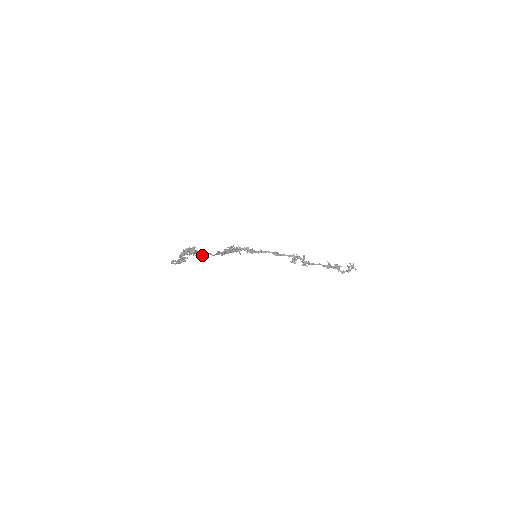
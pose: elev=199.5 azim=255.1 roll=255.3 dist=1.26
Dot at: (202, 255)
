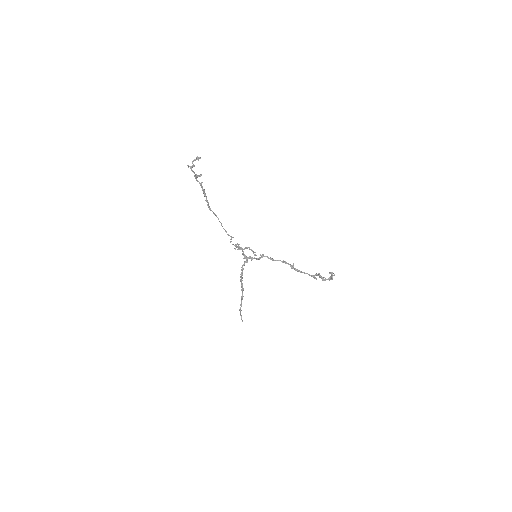
Dot at: (212, 211)
